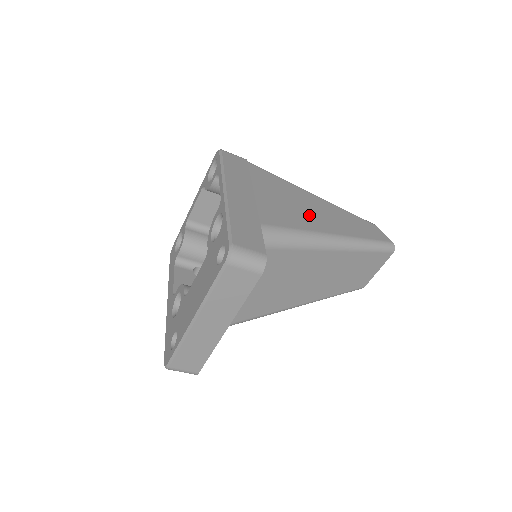
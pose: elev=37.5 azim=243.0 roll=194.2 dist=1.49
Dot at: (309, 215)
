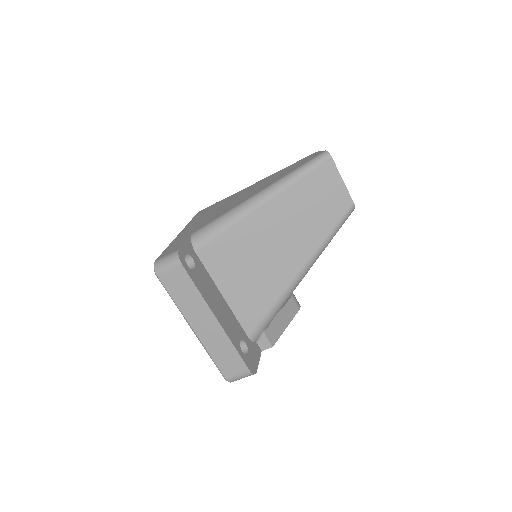
Dot at: (244, 197)
